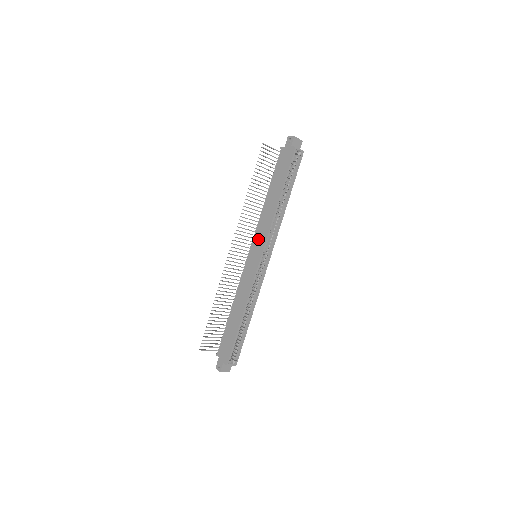
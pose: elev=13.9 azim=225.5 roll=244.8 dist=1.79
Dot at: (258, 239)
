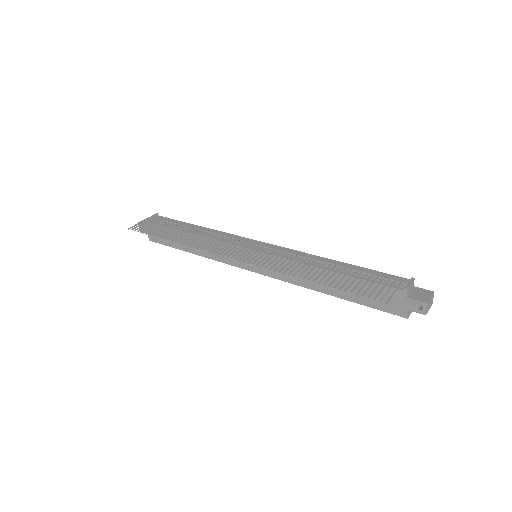
Dot at: (272, 265)
